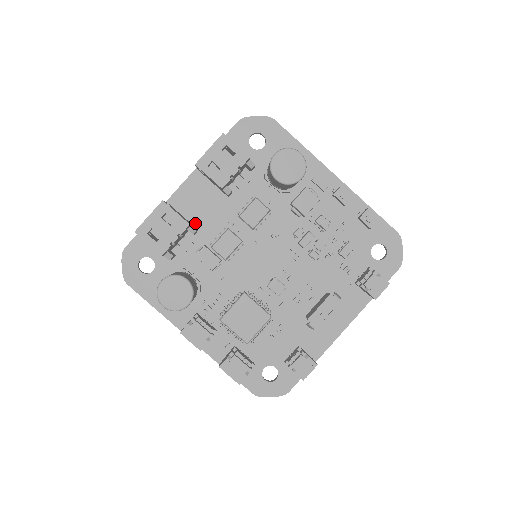
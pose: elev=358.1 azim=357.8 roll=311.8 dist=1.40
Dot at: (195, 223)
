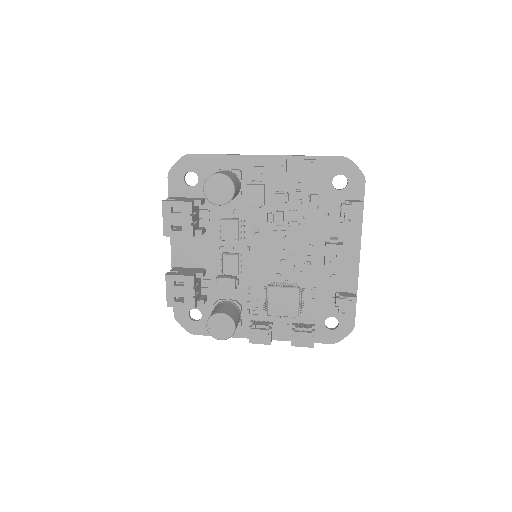
Dot at: (200, 266)
